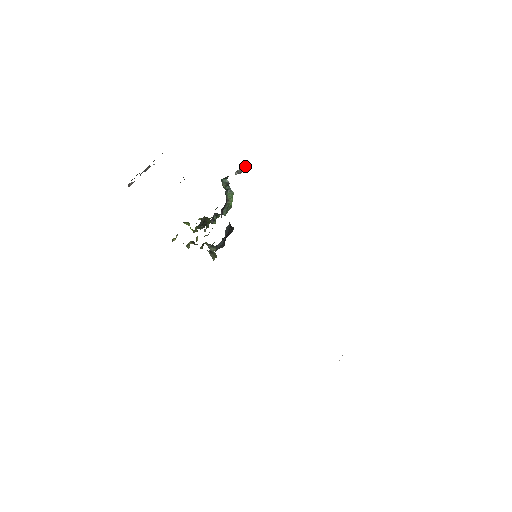
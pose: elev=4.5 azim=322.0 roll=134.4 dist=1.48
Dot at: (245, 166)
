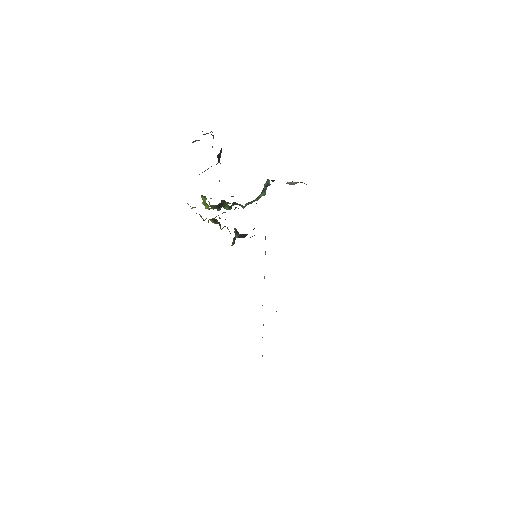
Dot at: (302, 182)
